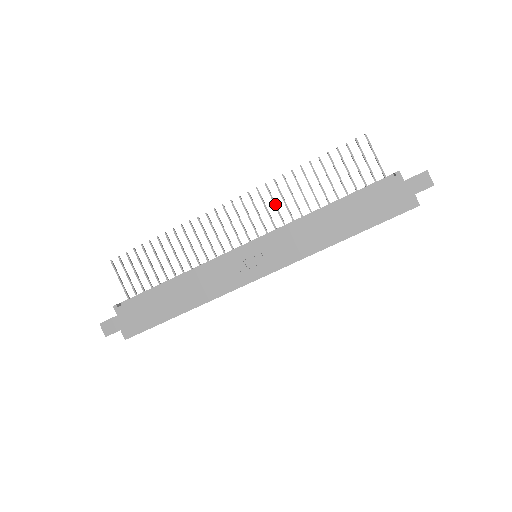
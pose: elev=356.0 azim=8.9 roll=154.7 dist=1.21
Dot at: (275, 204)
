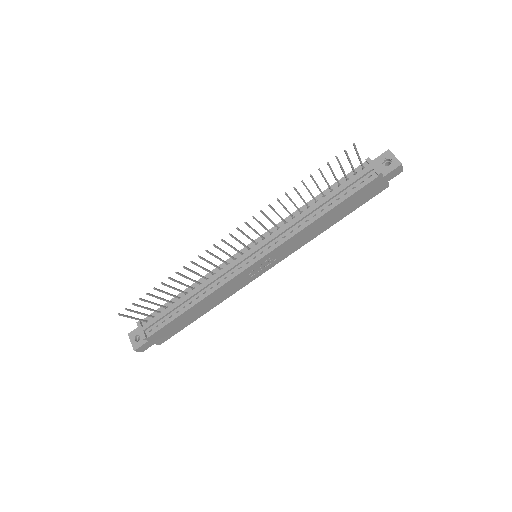
Dot at: (270, 220)
